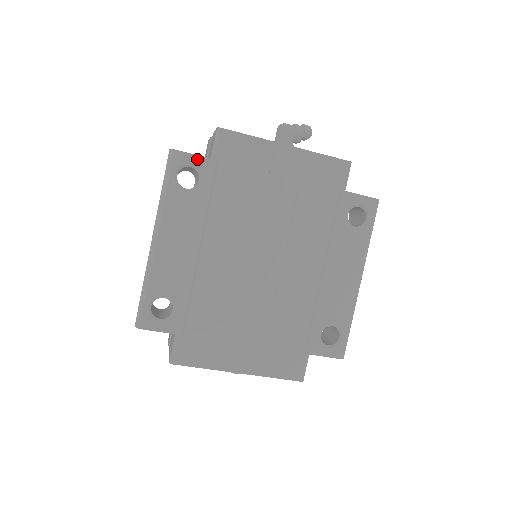
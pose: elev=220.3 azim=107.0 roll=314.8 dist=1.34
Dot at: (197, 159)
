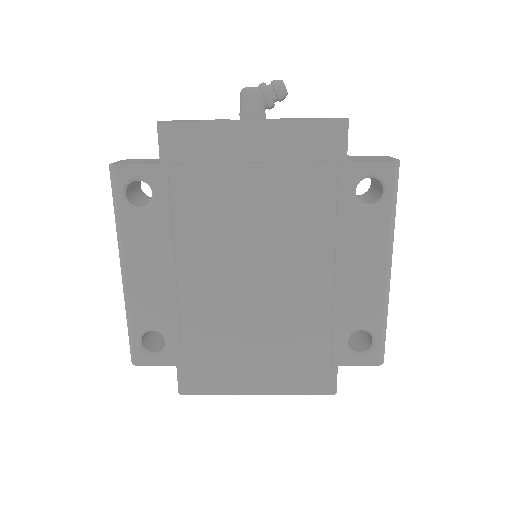
Dot at: (142, 169)
